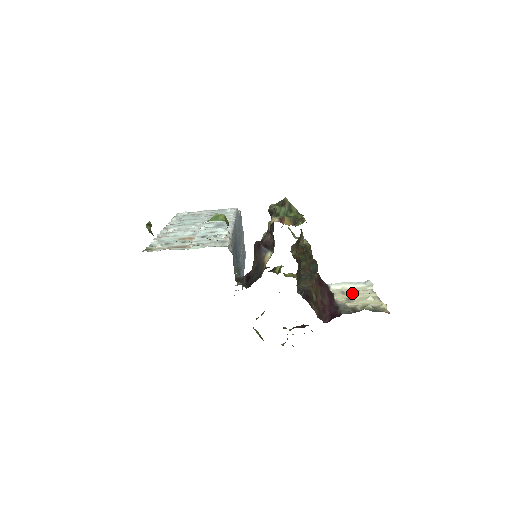
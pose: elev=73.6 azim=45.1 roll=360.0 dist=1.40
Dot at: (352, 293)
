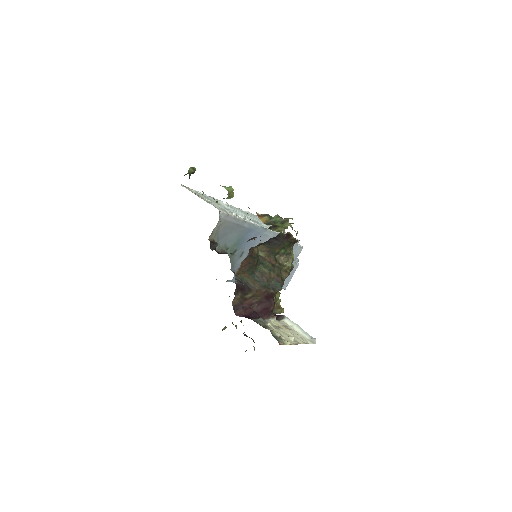
Dot at: (289, 330)
